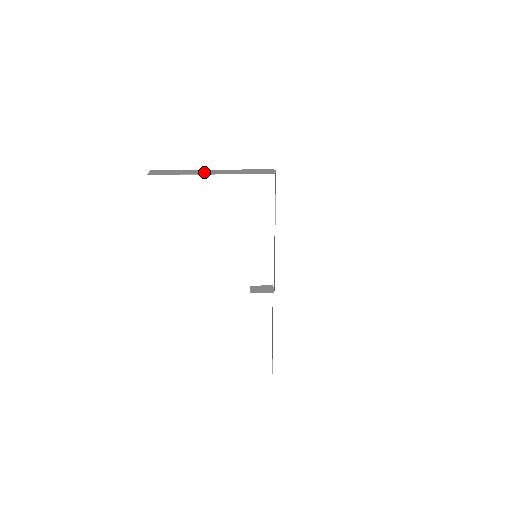
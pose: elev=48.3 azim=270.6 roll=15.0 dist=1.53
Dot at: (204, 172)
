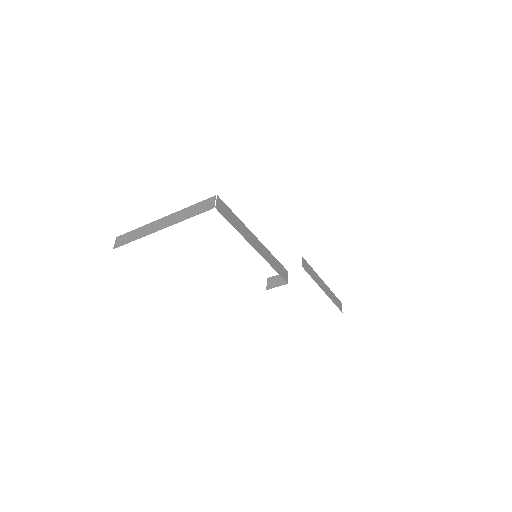
Dot at: (155, 227)
